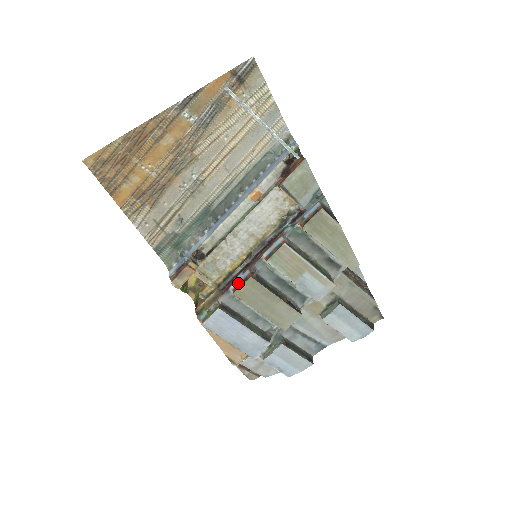
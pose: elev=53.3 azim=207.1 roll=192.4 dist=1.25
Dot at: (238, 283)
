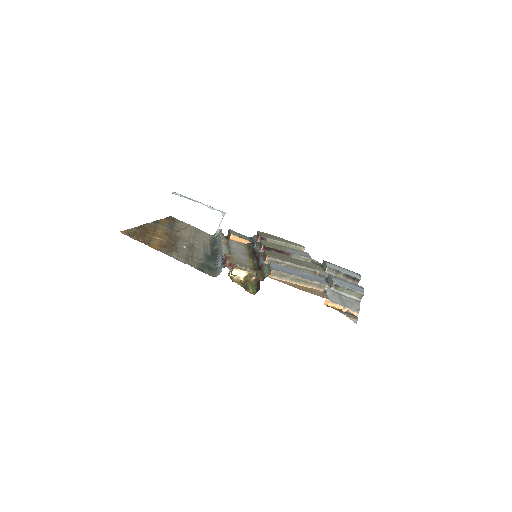
Dot at: (263, 260)
